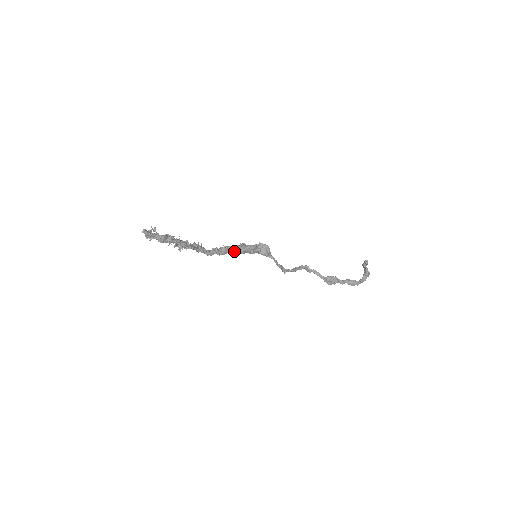
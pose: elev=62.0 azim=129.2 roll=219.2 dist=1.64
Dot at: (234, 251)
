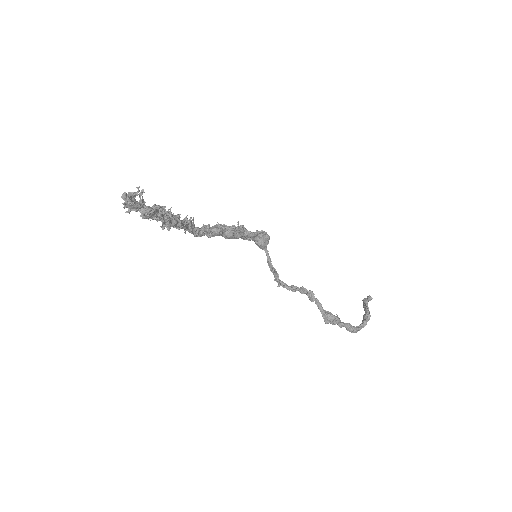
Dot at: (228, 235)
